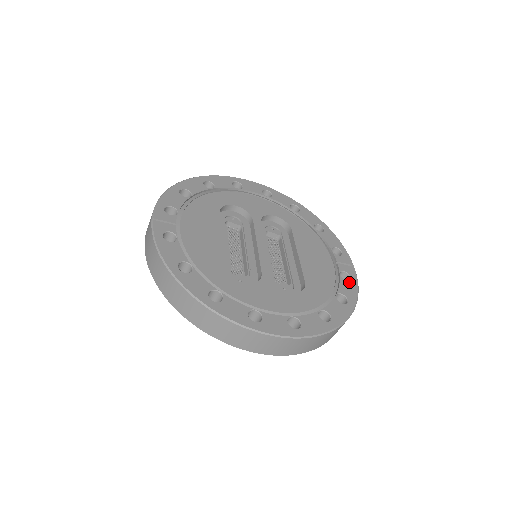
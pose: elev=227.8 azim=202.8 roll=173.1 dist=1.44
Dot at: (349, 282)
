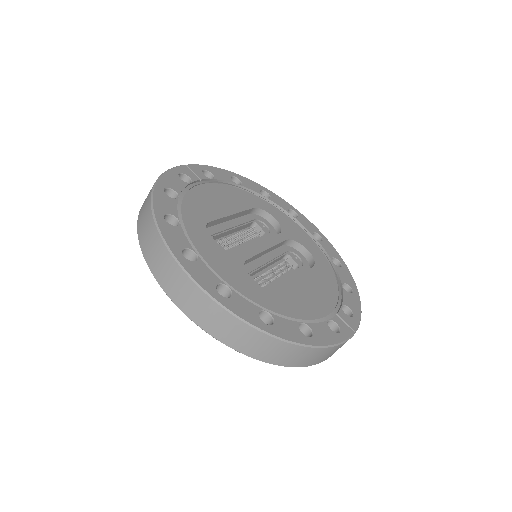
Dot at: (332, 332)
